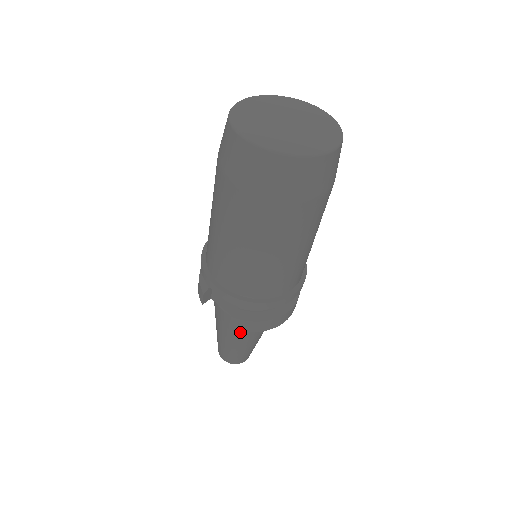
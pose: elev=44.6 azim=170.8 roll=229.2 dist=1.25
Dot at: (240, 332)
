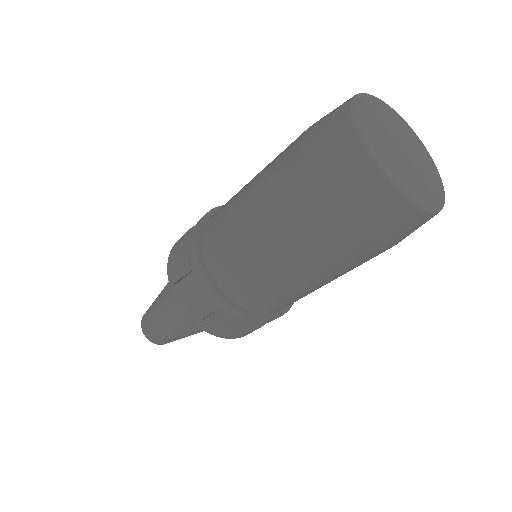
Dot at: (193, 325)
